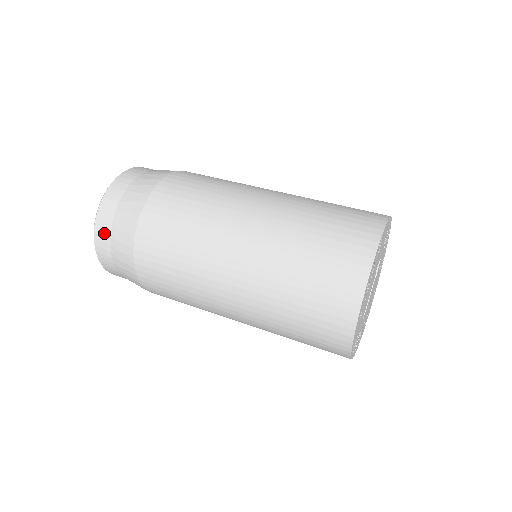
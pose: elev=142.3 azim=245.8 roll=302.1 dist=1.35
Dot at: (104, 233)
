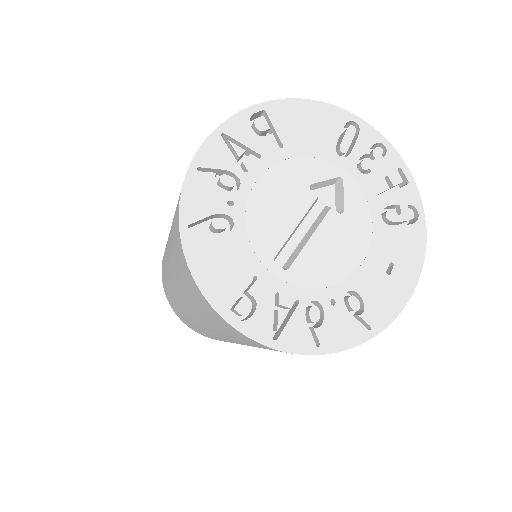
Dot at: occluded
